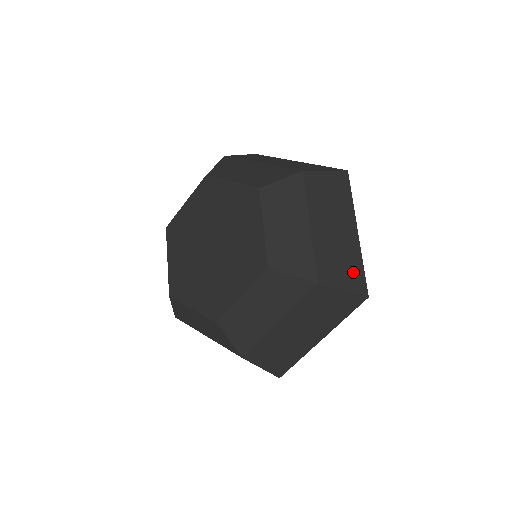
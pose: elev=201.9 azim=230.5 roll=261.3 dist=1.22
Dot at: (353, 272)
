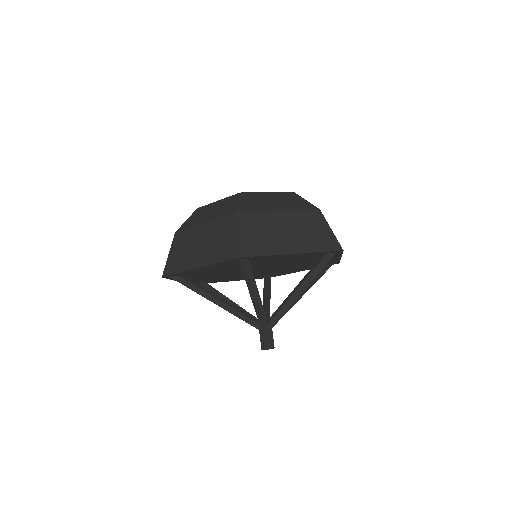
Dot at: occluded
